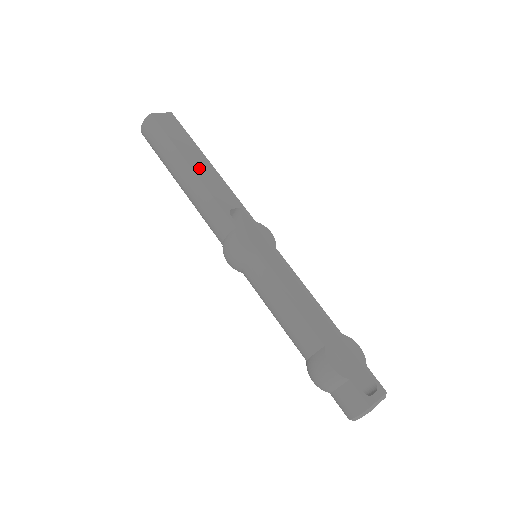
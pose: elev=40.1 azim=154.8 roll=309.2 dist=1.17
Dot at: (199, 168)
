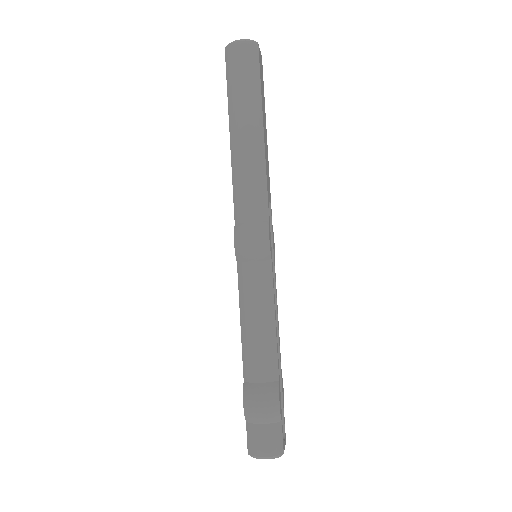
Dot at: (265, 137)
